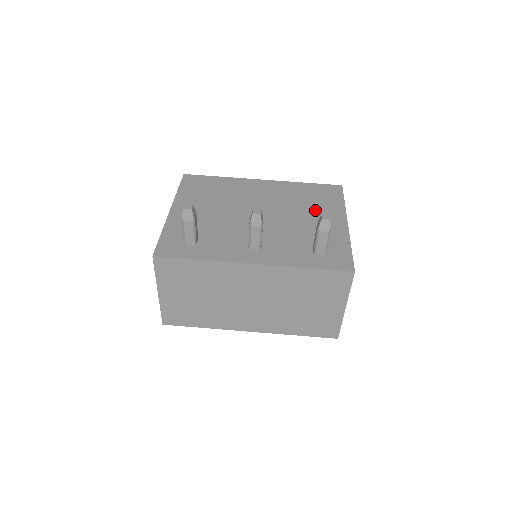
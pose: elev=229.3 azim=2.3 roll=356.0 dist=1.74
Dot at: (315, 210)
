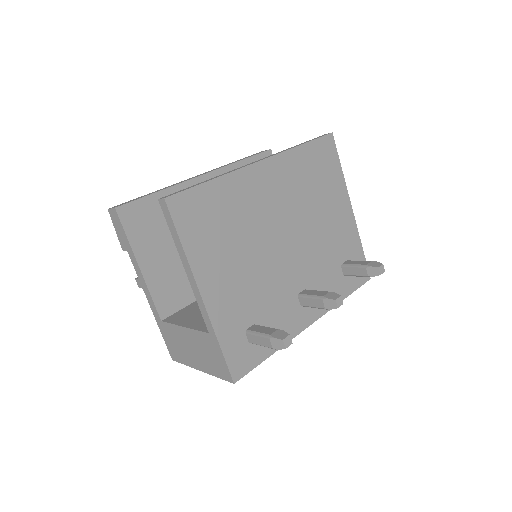
Dot at: (326, 201)
